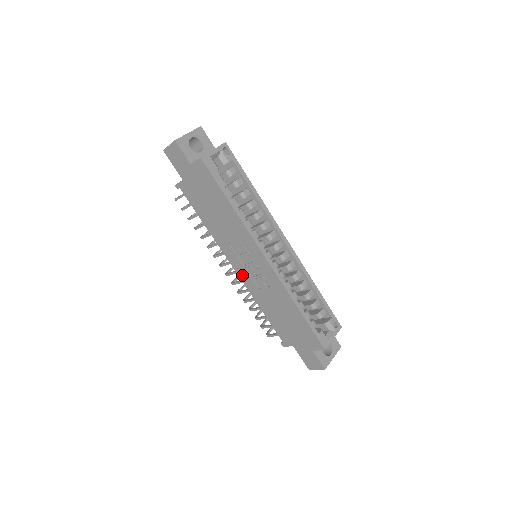
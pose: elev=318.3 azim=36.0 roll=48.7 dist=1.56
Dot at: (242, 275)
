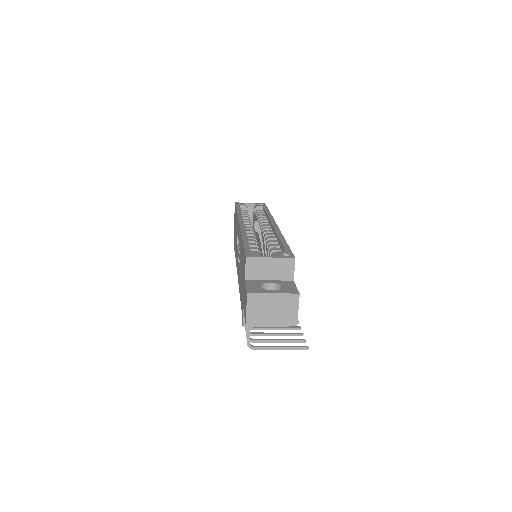
Dot at: occluded
